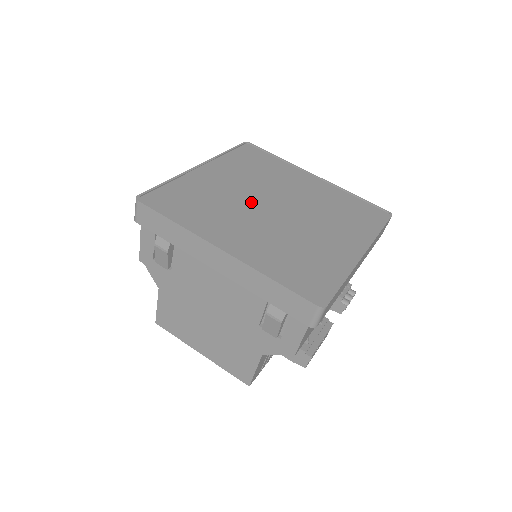
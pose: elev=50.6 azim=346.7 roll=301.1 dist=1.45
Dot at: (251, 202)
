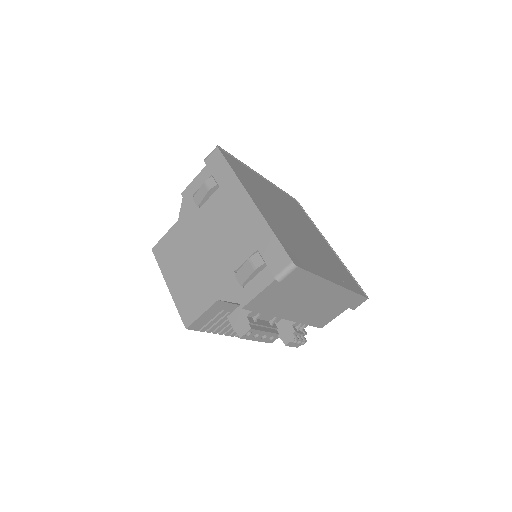
Dot at: (282, 210)
